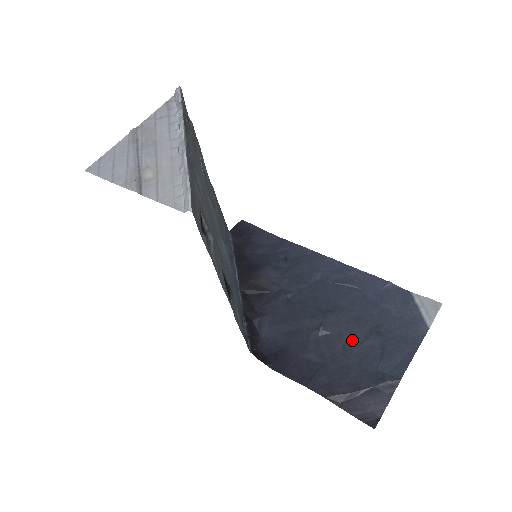
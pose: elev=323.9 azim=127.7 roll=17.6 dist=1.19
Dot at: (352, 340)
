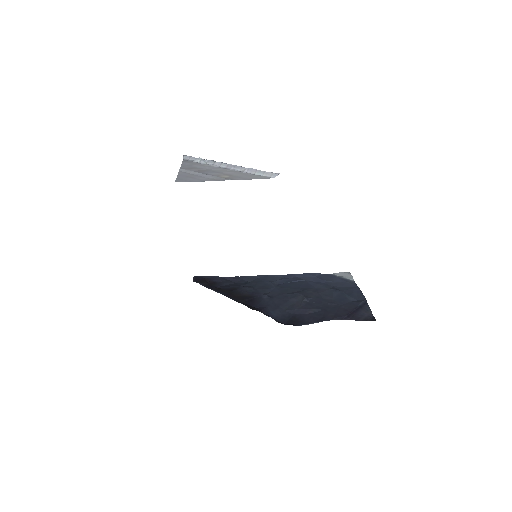
Dot at: (326, 297)
